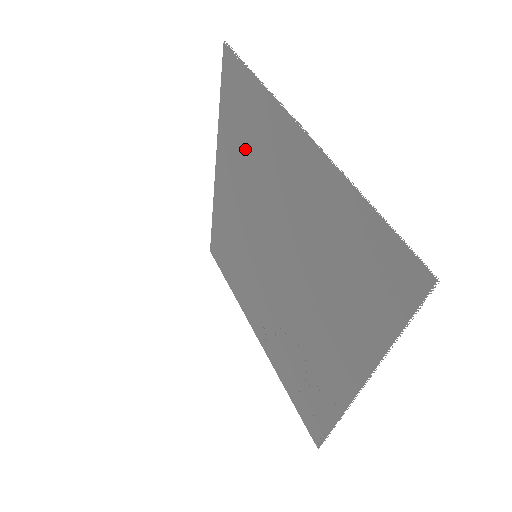
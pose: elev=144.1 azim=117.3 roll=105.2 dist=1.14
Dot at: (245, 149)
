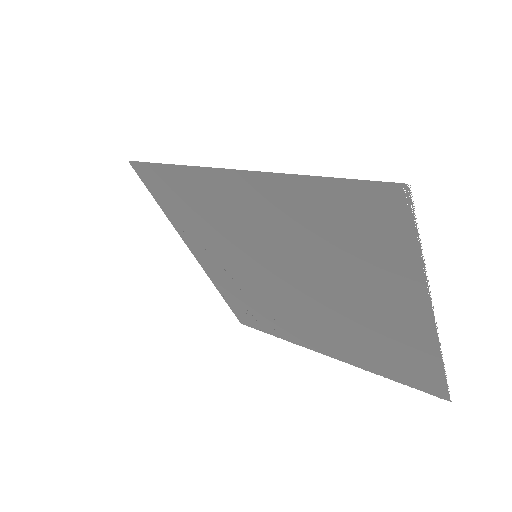
Dot at: (330, 239)
